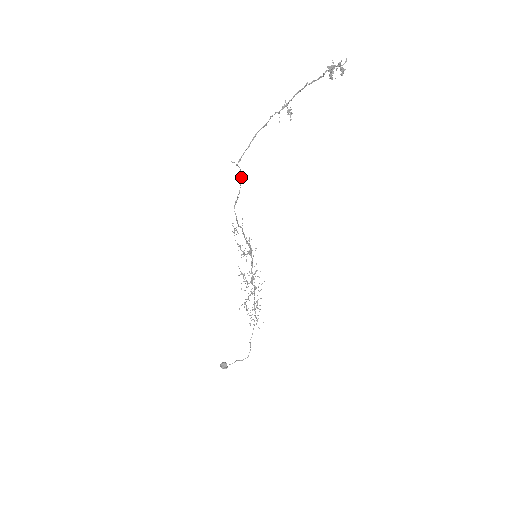
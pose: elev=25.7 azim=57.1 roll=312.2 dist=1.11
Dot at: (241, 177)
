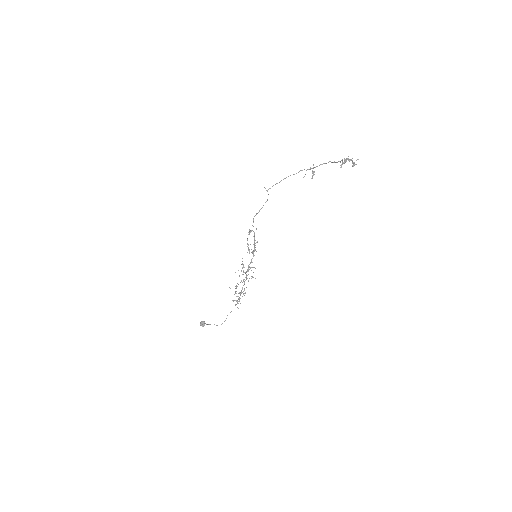
Dot at: (267, 199)
